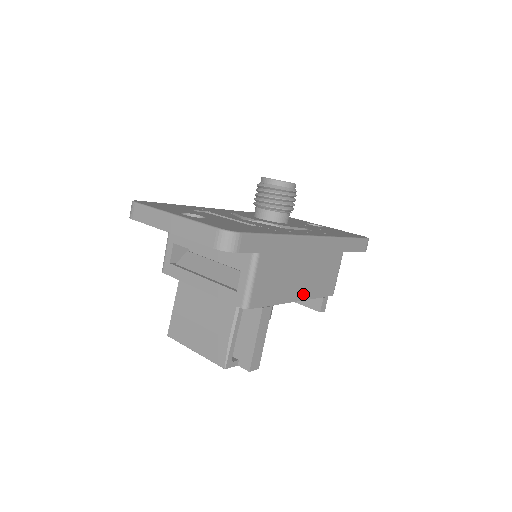
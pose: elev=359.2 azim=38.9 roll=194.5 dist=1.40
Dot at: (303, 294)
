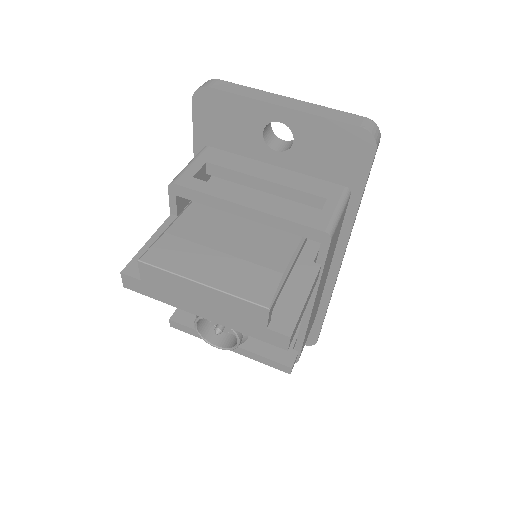
Dot at: (312, 312)
